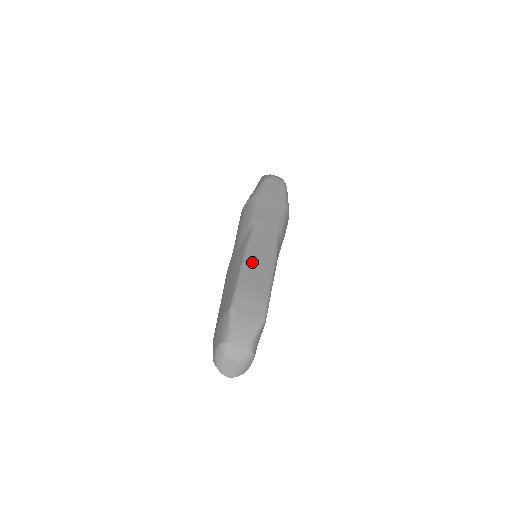
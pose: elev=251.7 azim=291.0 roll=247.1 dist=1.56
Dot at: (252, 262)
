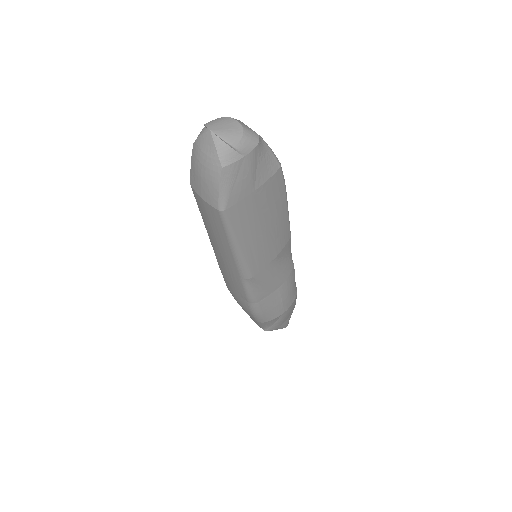
Dot at: occluded
